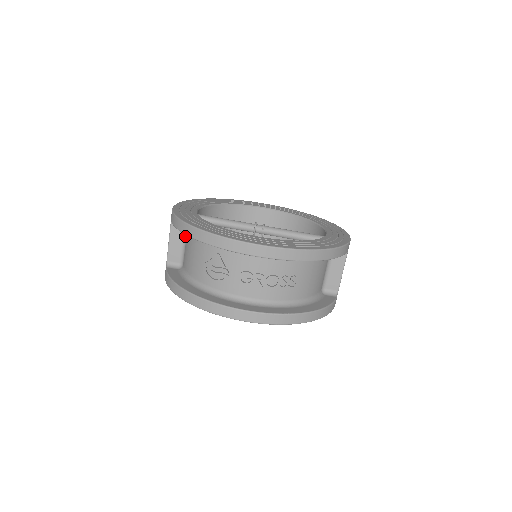
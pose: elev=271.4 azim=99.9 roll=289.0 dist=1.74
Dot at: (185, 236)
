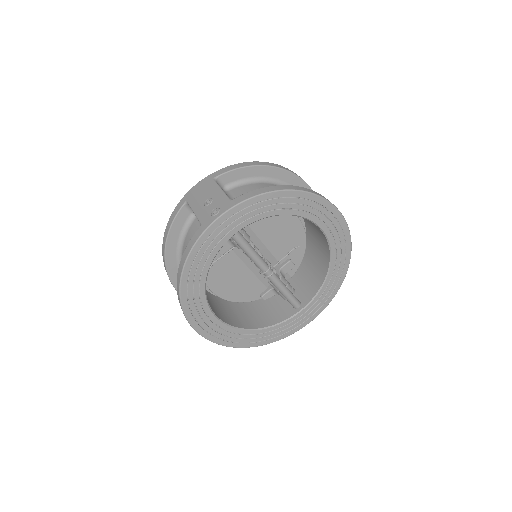
Dot at: occluded
